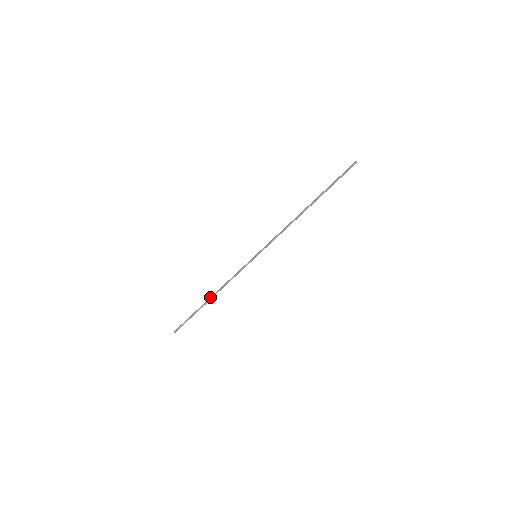
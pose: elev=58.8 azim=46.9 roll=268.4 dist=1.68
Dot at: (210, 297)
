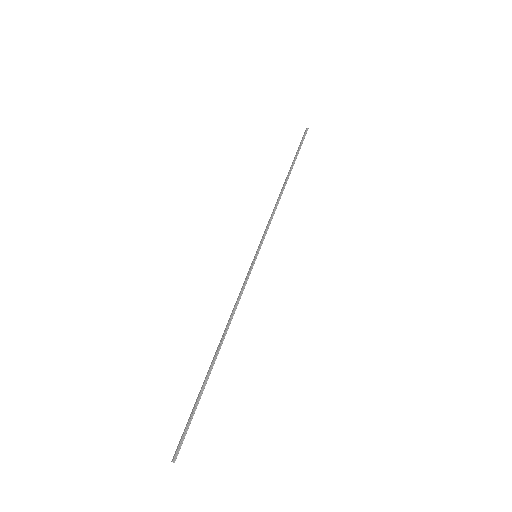
Dot at: occluded
